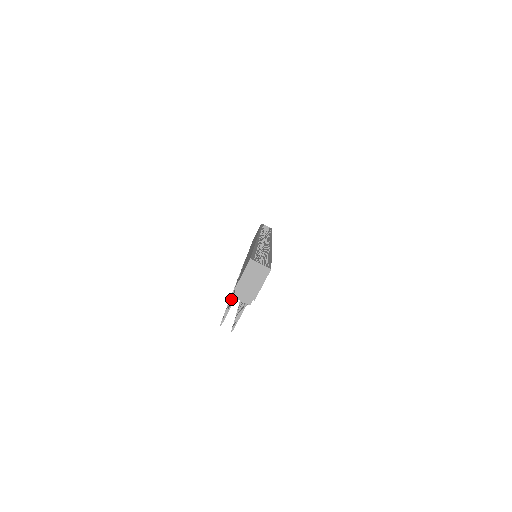
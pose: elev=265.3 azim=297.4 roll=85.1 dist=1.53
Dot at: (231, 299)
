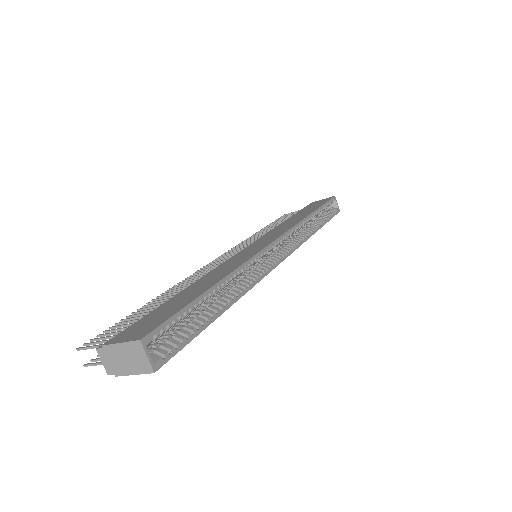
Dot at: (135, 317)
